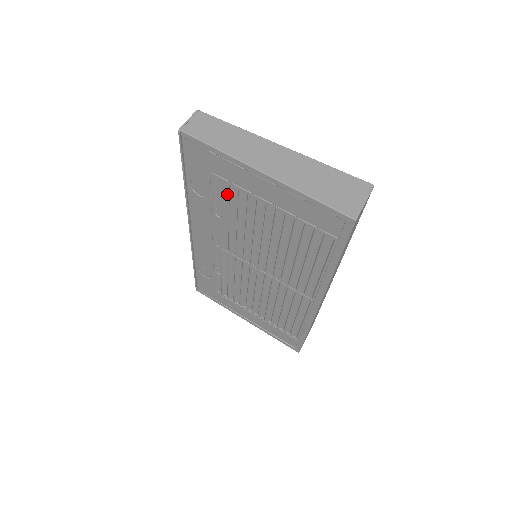
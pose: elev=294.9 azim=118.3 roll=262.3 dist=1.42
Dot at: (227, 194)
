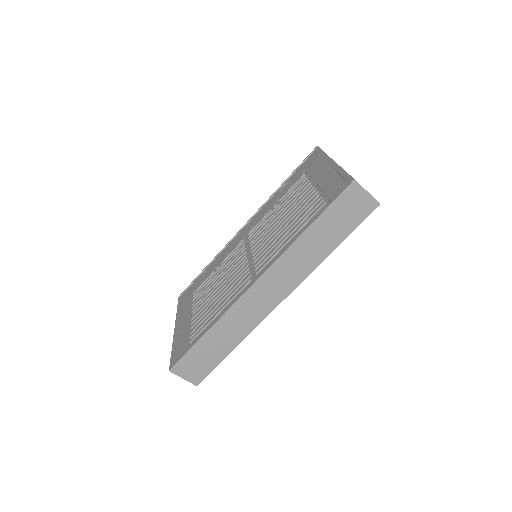
Dot at: occluded
